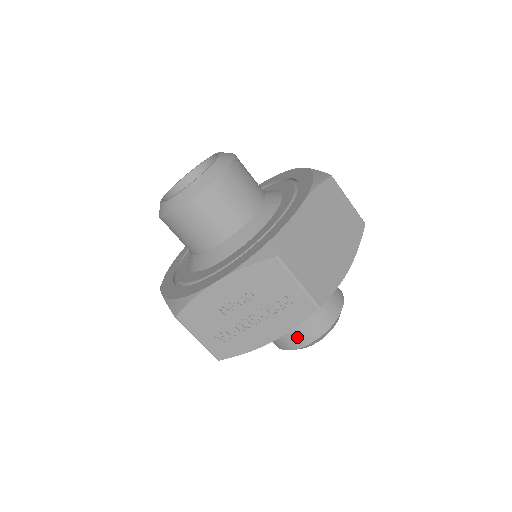
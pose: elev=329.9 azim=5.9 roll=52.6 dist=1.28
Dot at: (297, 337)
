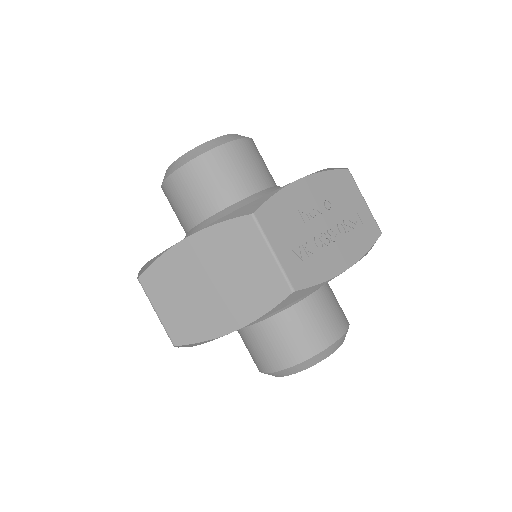
Dot at: (328, 327)
